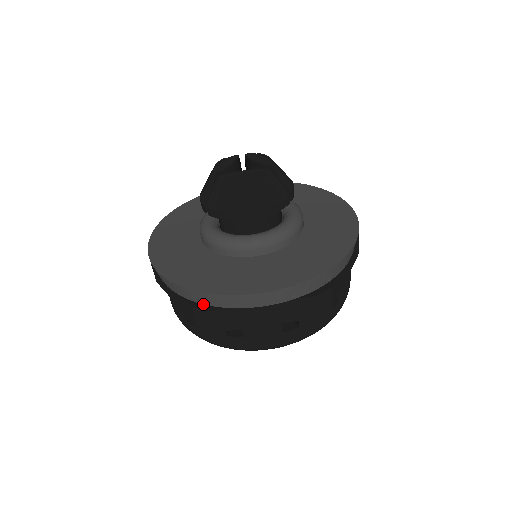
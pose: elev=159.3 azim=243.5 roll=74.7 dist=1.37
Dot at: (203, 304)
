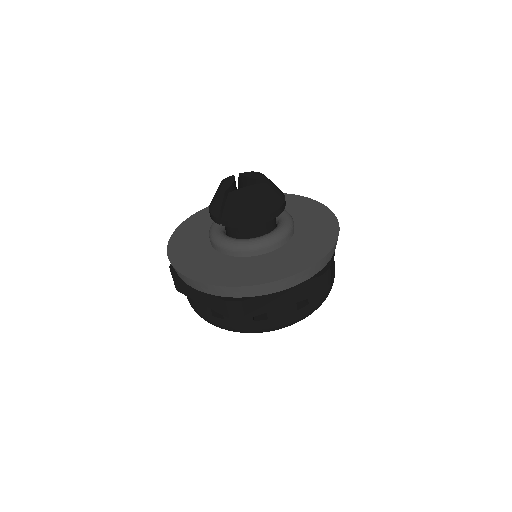
Dot at: (234, 297)
